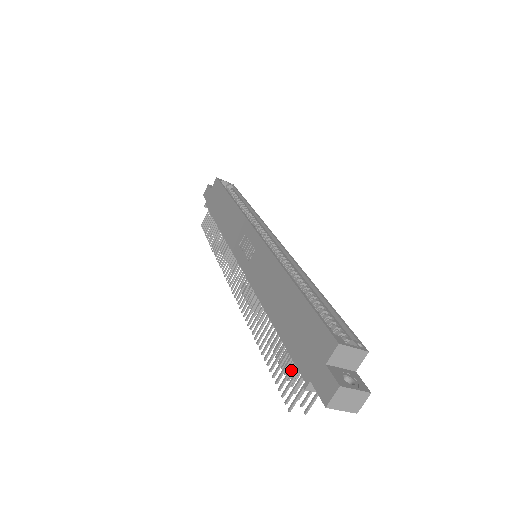
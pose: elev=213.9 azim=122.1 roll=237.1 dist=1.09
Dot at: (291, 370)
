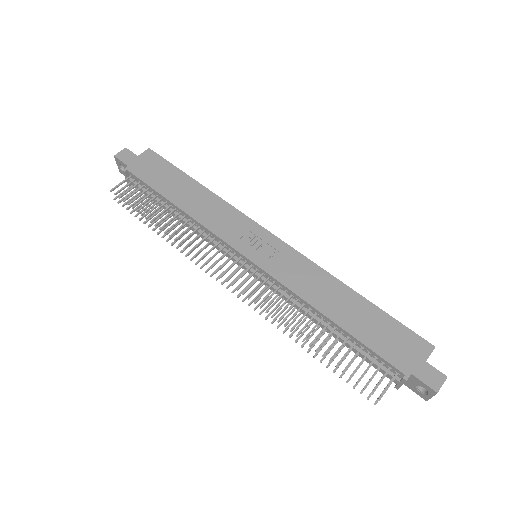
Dot at: occluded
